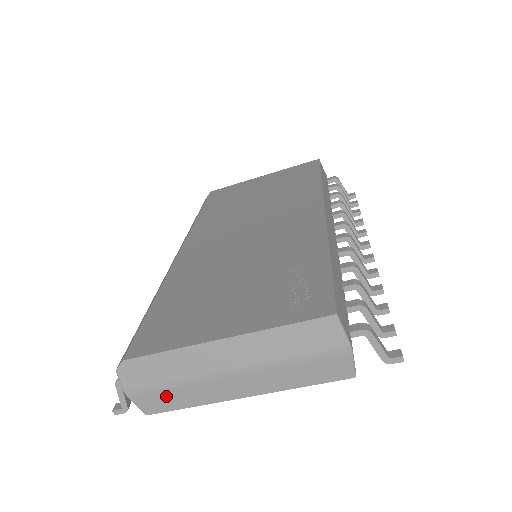
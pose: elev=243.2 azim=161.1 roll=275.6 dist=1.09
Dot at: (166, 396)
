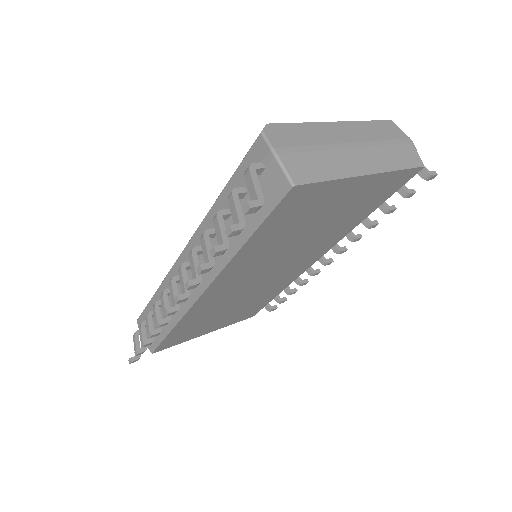
Dot at: (311, 161)
